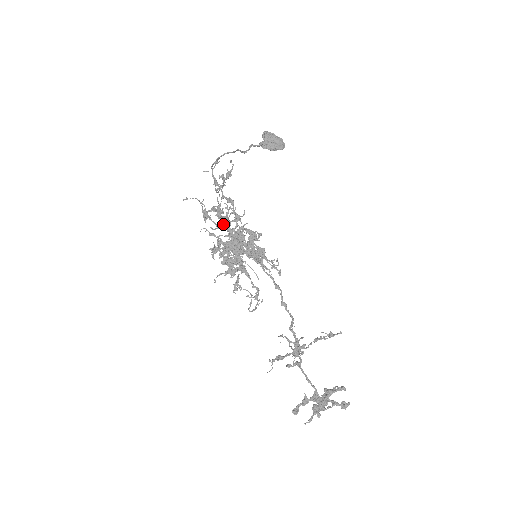
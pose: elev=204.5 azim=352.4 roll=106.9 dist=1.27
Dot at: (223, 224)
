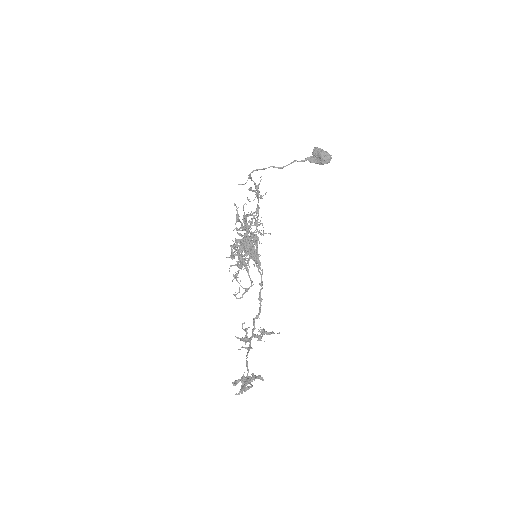
Dot at: occluded
